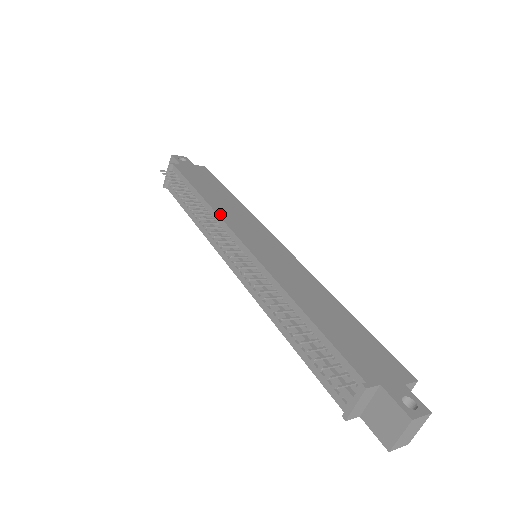
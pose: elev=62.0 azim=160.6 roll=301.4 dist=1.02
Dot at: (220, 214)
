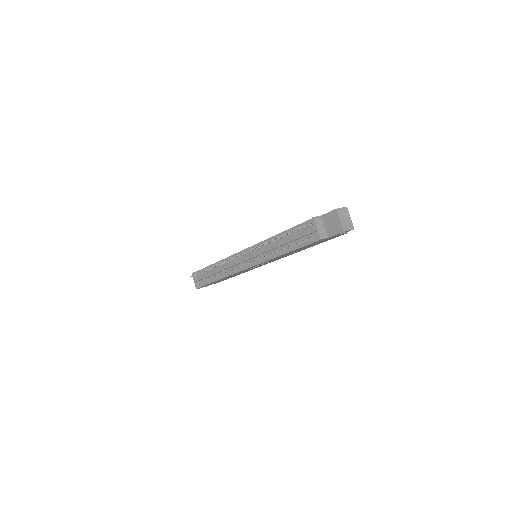
Dot at: (228, 257)
